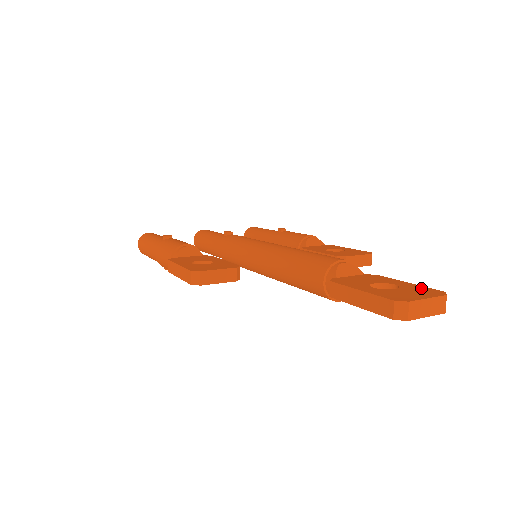
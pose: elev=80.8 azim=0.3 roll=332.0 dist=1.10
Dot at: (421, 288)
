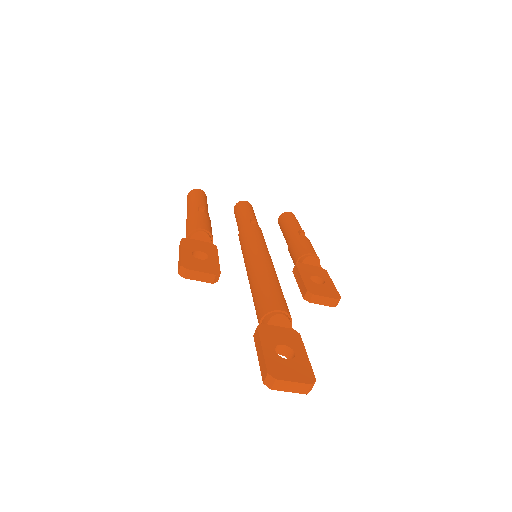
Dot at: (306, 367)
